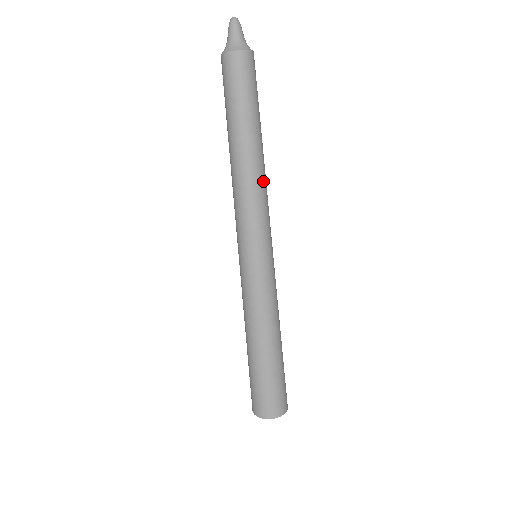
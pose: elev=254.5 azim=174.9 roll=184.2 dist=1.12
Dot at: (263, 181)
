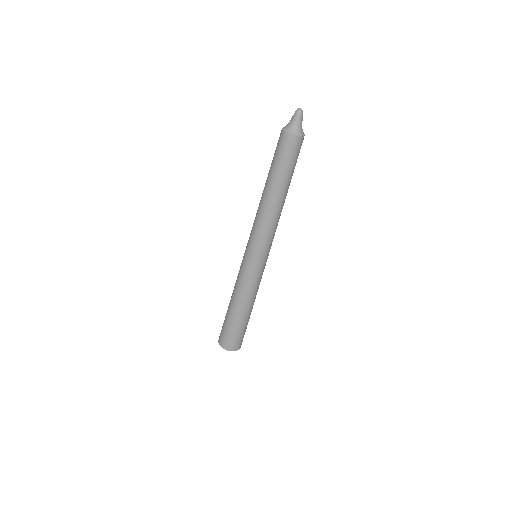
Dot at: occluded
